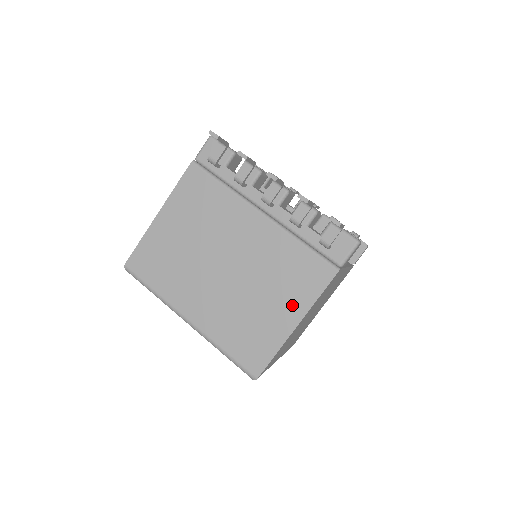
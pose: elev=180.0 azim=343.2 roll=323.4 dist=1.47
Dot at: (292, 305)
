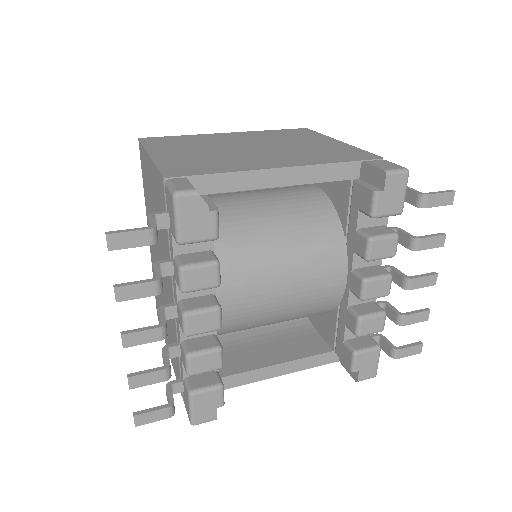
Dot at: occluded
